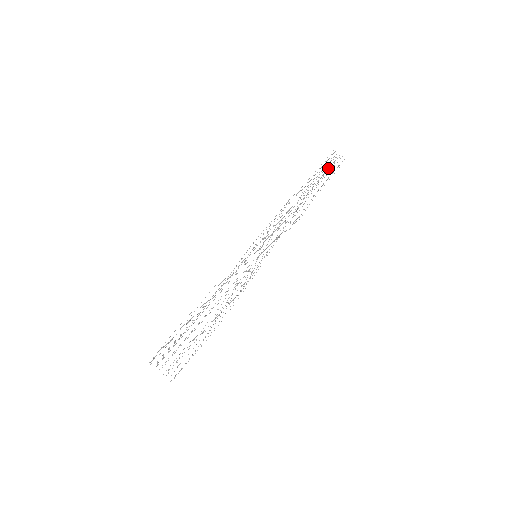
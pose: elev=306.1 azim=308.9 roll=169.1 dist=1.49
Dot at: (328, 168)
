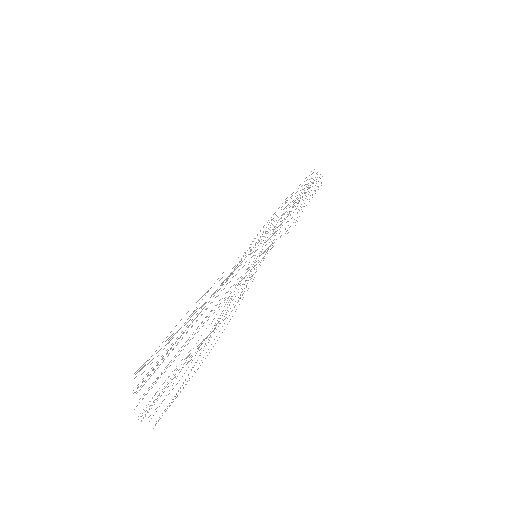
Dot at: occluded
